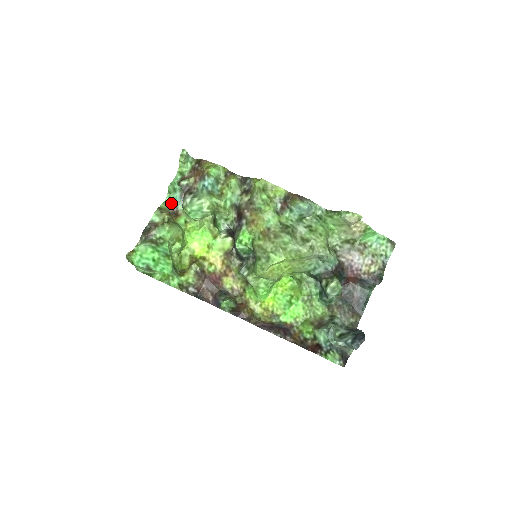
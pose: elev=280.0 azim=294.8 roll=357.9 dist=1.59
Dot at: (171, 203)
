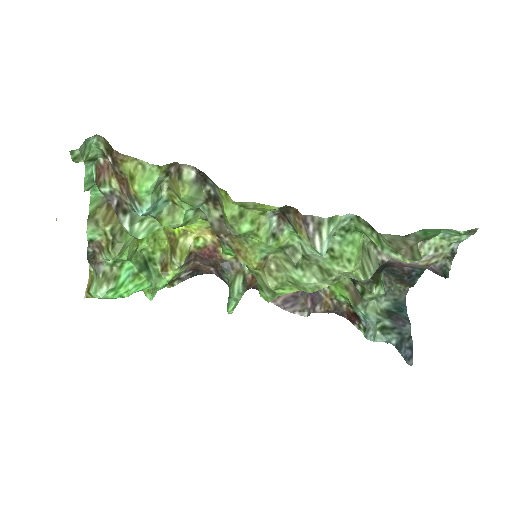
Dot at: occluded
